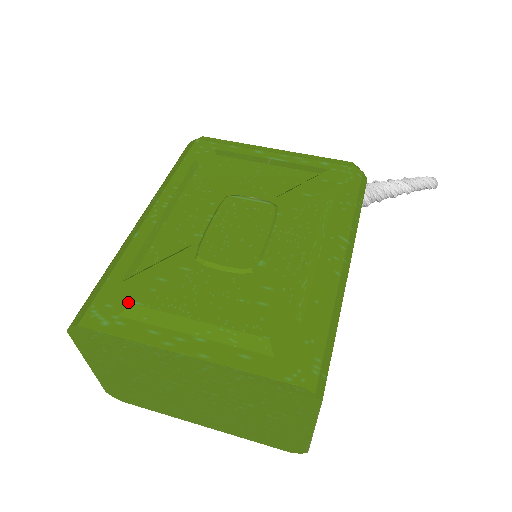
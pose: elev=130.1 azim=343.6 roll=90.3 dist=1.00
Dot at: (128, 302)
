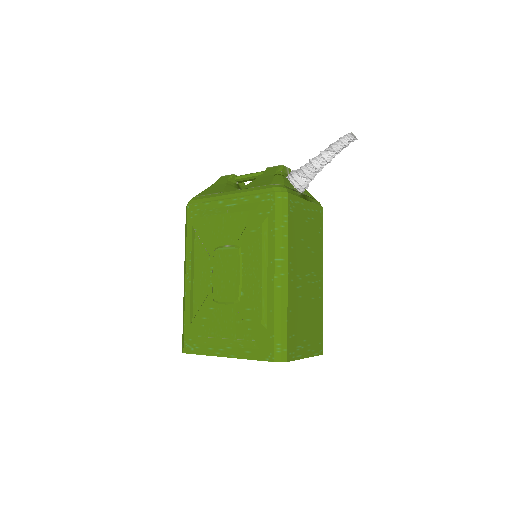
Dot at: (196, 335)
